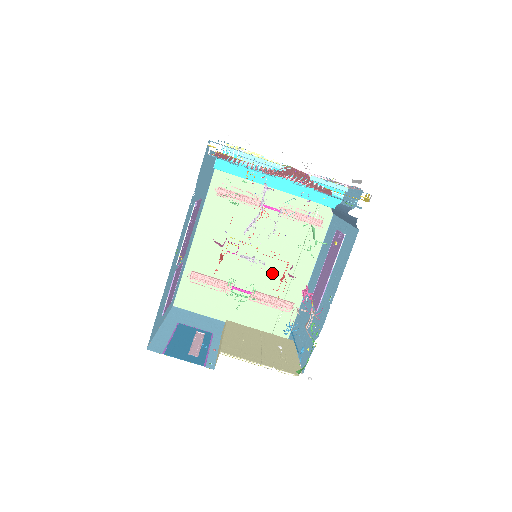
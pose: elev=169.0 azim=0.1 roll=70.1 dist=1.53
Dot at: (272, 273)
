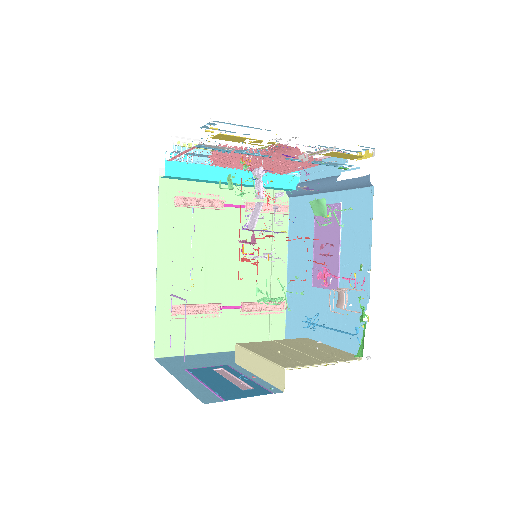
Dot at: (250, 279)
